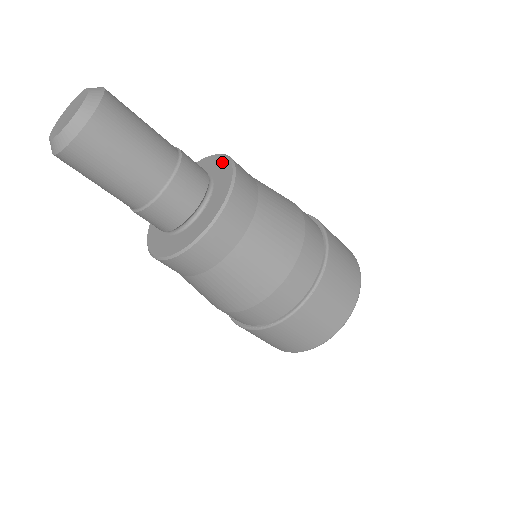
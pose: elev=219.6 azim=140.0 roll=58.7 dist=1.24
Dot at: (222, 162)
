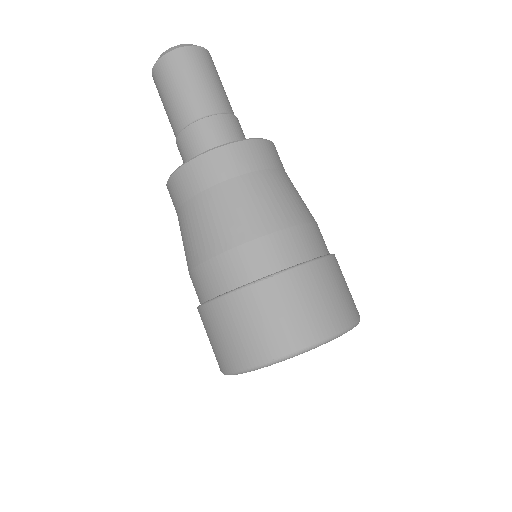
Dot at: occluded
